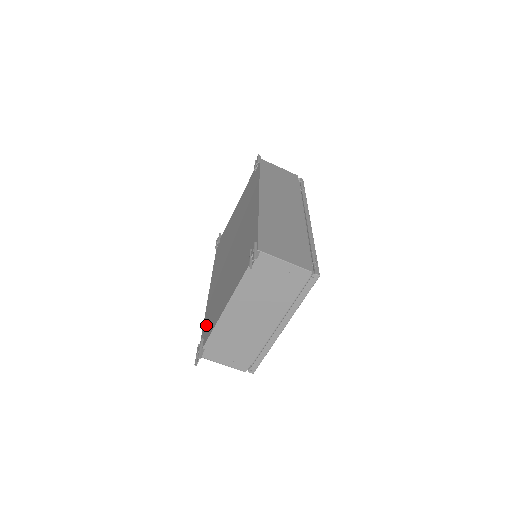
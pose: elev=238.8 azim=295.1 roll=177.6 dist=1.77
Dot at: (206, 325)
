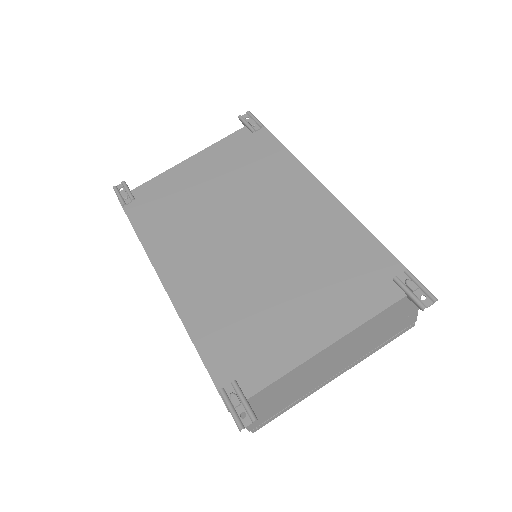
Dot at: (225, 355)
